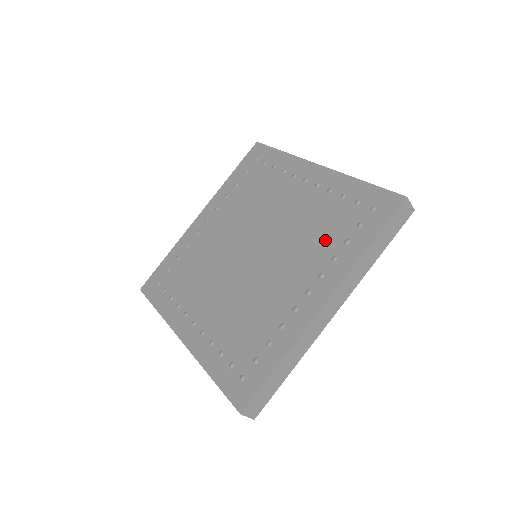
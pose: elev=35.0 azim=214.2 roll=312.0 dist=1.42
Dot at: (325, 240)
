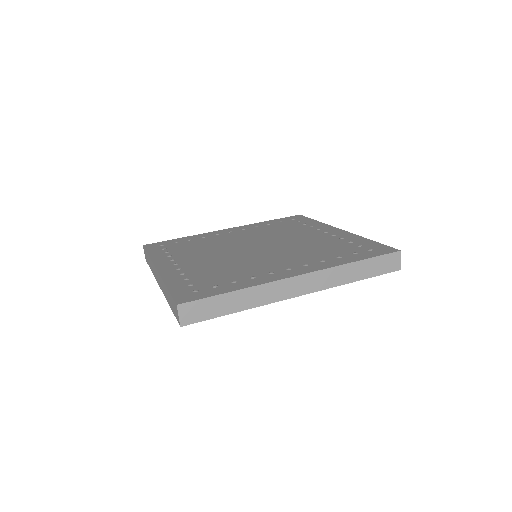
Dot at: (321, 253)
